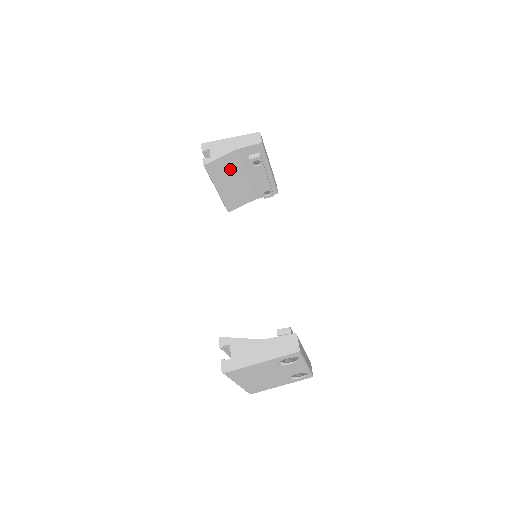
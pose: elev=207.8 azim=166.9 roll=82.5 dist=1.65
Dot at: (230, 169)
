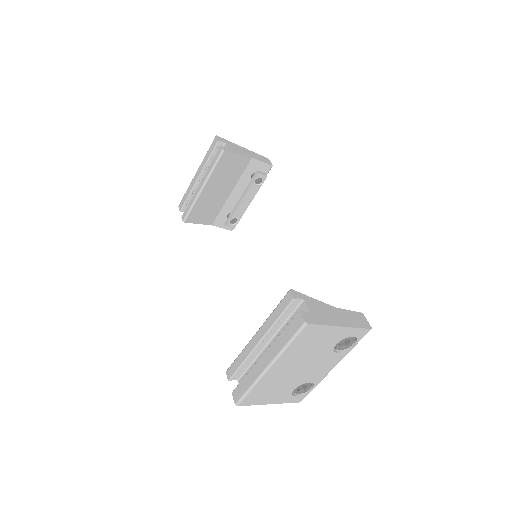
Dot at: (230, 173)
